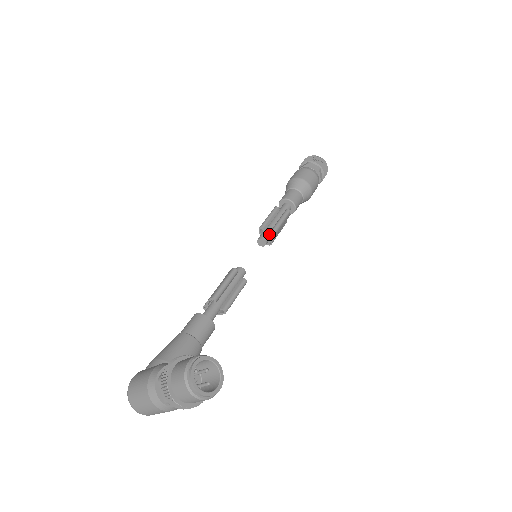
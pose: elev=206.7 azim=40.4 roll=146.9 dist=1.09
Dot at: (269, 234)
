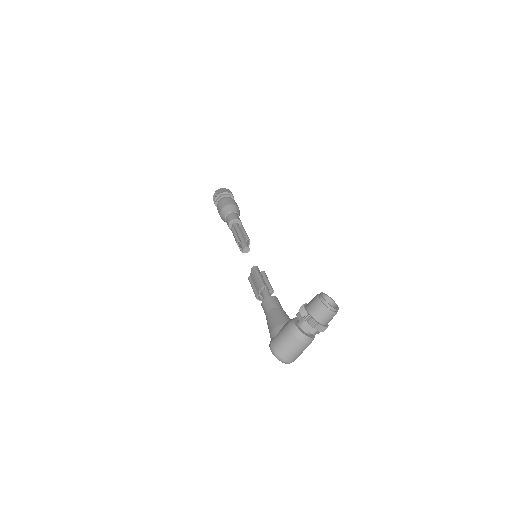
Dot at: (246, 243)
